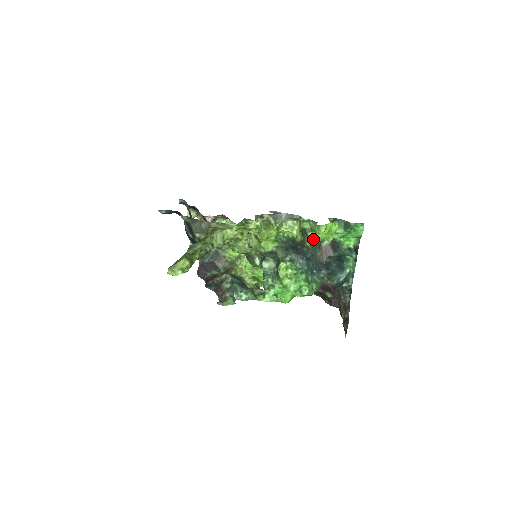
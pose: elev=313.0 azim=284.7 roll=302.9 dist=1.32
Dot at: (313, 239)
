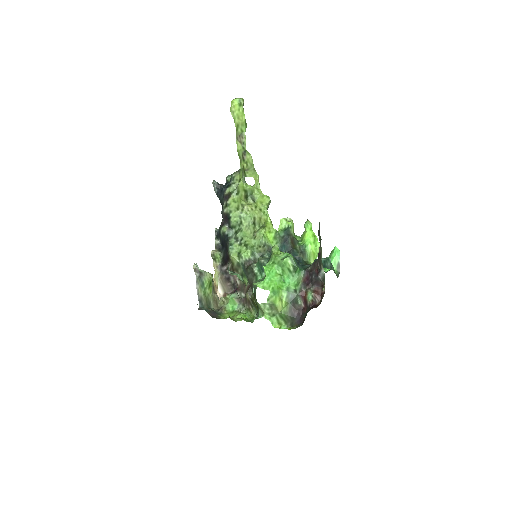
Dot at: (302, 245)
